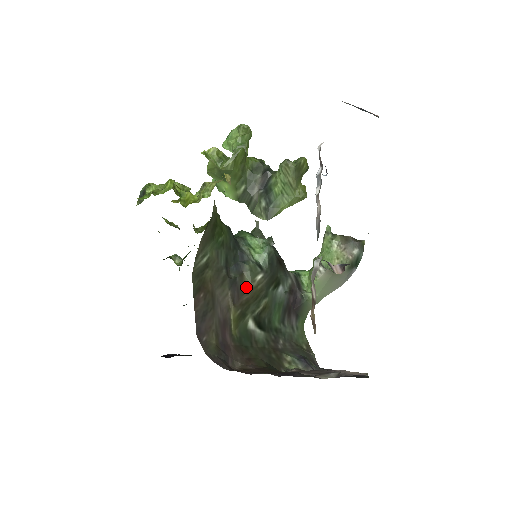
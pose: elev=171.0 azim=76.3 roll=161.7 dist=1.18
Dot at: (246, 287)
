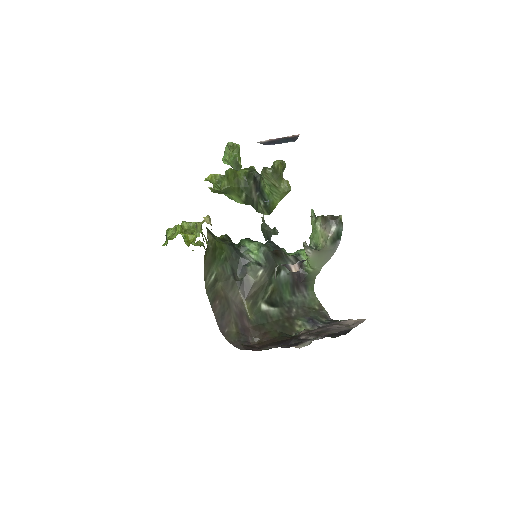
Dot at: (252, 283)
